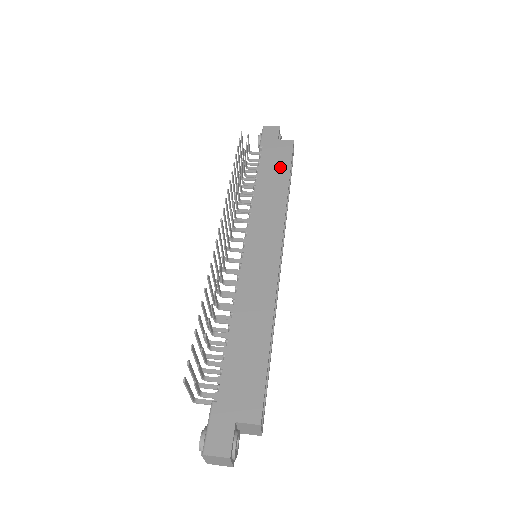
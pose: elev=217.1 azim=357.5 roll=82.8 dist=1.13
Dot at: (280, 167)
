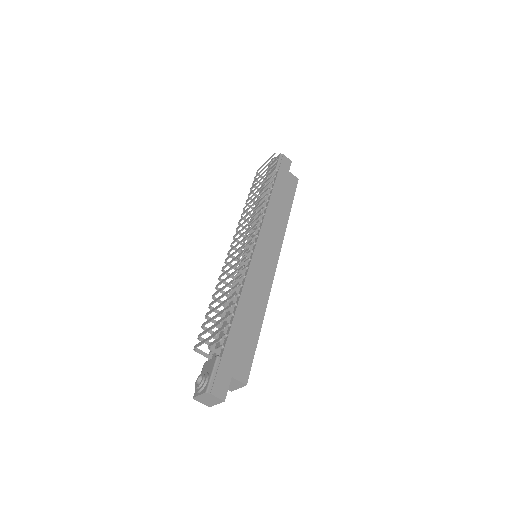
Dot at: (287, 195)
